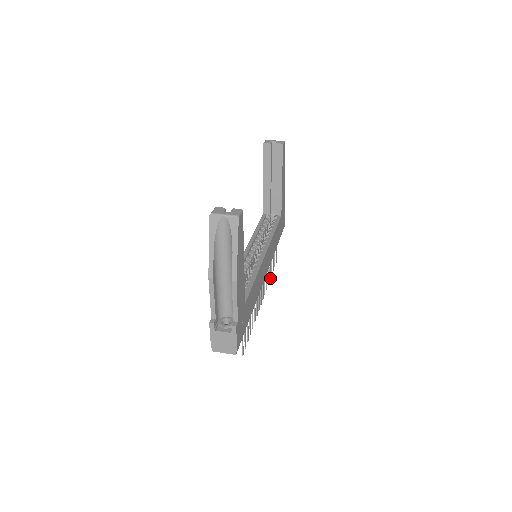
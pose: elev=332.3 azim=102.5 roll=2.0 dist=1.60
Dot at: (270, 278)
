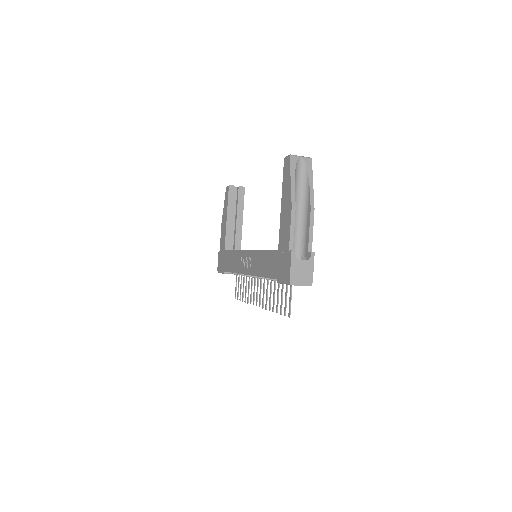
Dot at: (245, 301)
